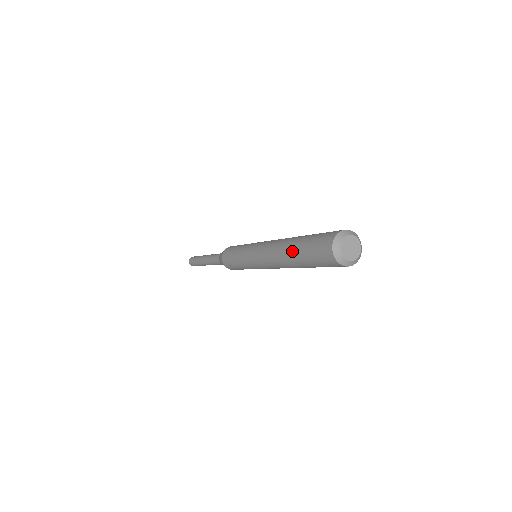
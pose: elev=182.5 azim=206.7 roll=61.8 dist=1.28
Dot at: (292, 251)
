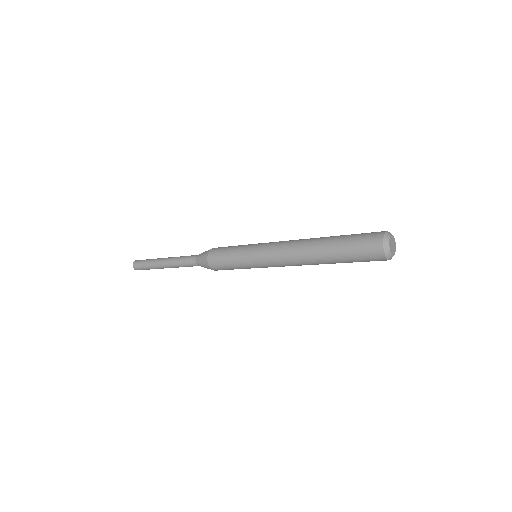
Dot at: (327, 247)
